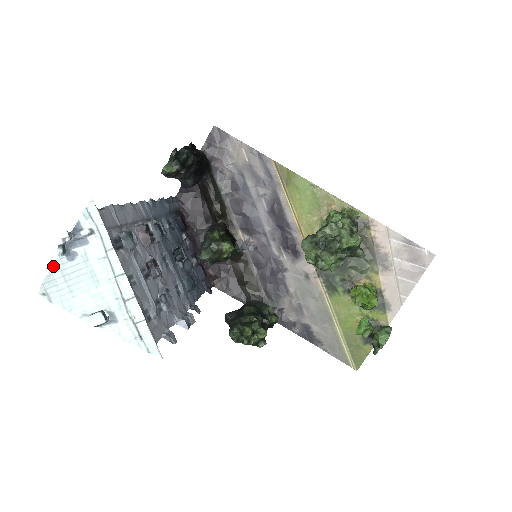
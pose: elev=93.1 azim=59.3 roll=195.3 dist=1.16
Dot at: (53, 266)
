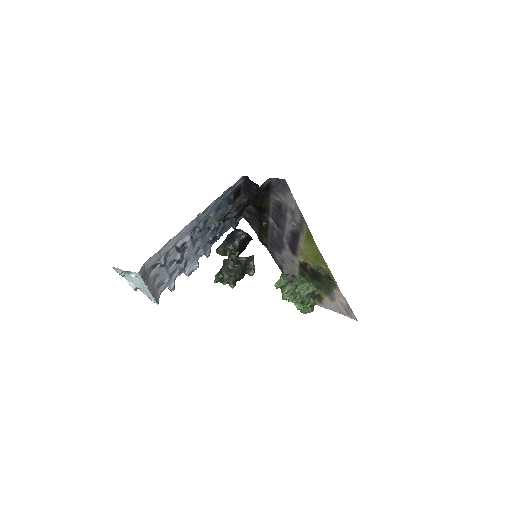
Dot at: (118, 268)
